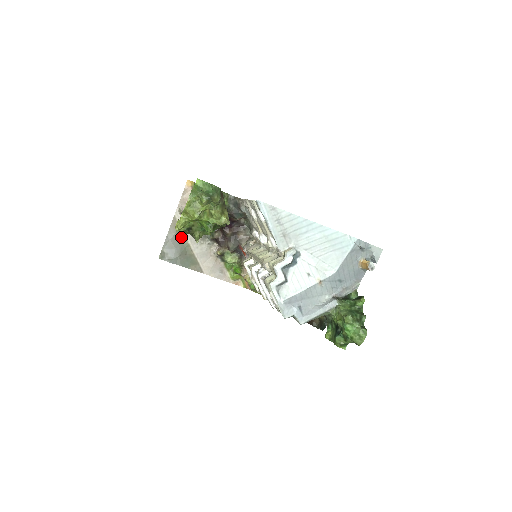
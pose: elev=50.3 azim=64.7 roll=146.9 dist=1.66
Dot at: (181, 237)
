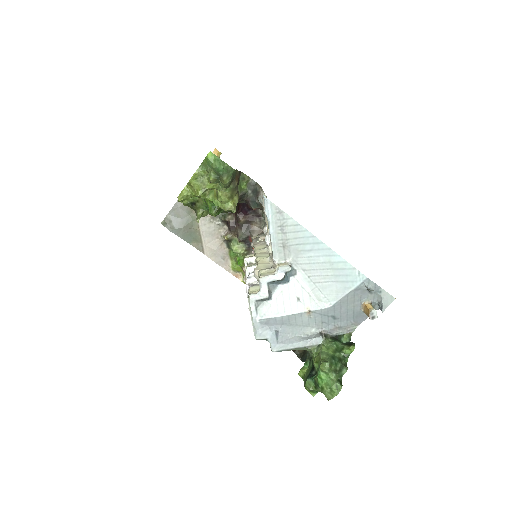
Dot at: occluded
